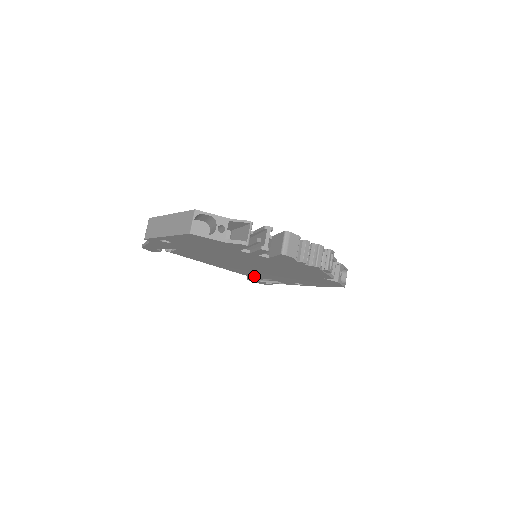
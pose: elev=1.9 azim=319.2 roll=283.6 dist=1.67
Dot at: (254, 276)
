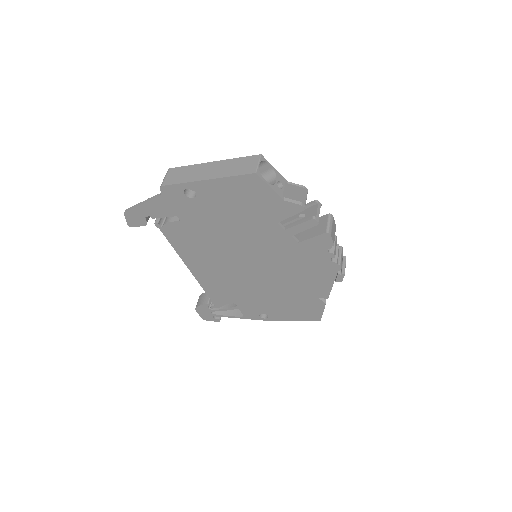
Dot at: (218, 297)
